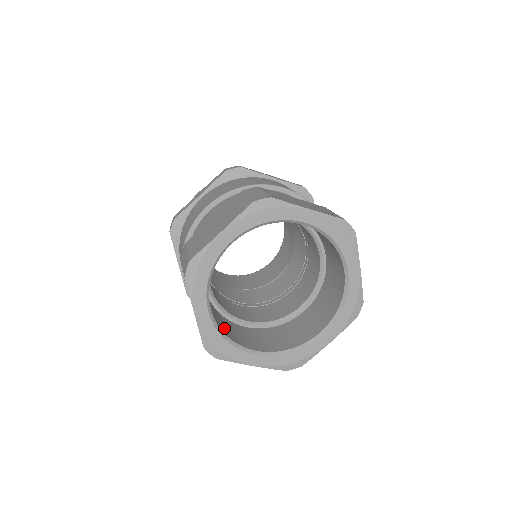
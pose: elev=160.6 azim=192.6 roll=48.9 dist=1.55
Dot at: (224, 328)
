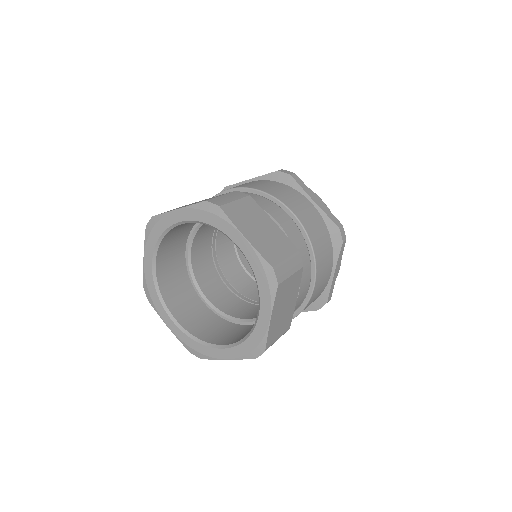
Dot at: (169, 285)
